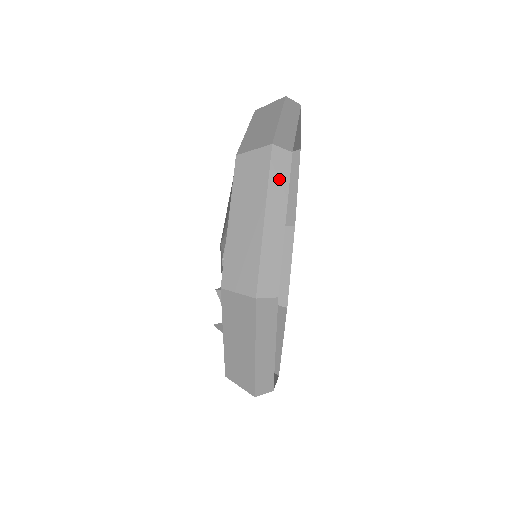
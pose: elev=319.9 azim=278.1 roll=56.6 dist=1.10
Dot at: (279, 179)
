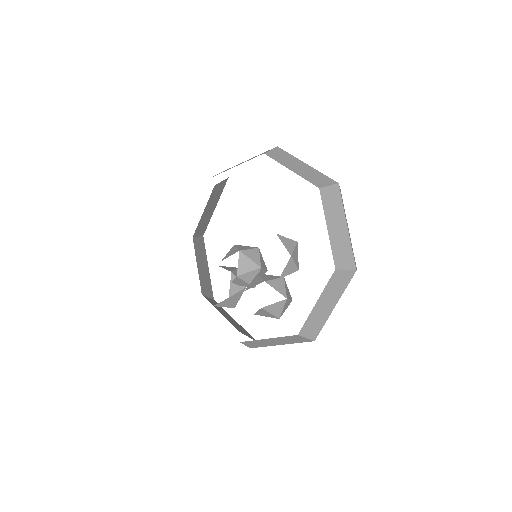
Dot at: occluded
